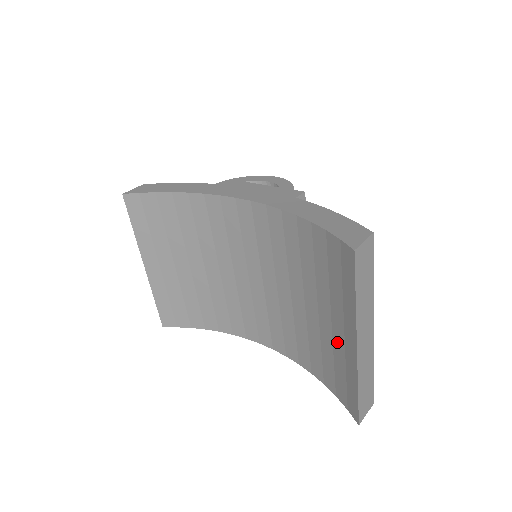
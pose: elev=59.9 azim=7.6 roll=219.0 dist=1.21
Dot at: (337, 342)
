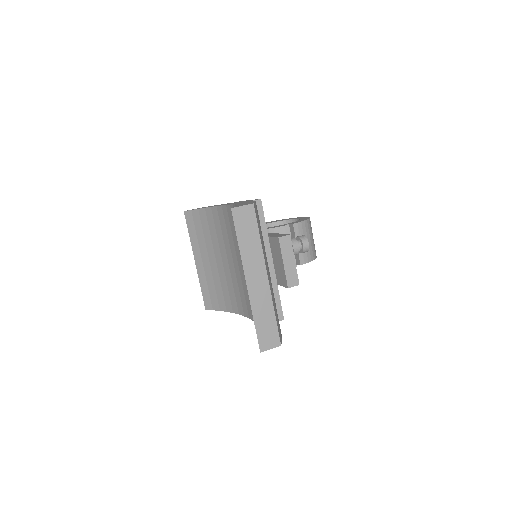
Dot at: occluded
